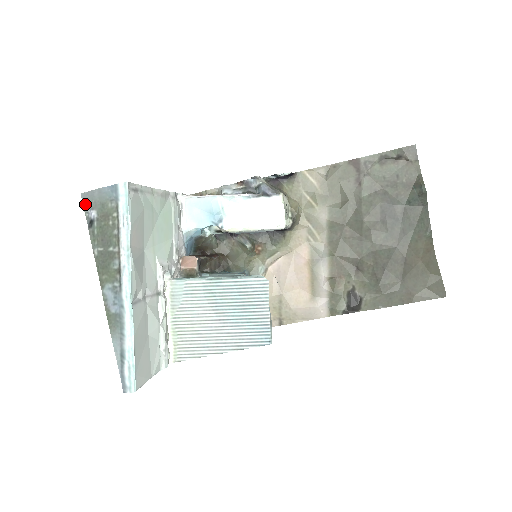
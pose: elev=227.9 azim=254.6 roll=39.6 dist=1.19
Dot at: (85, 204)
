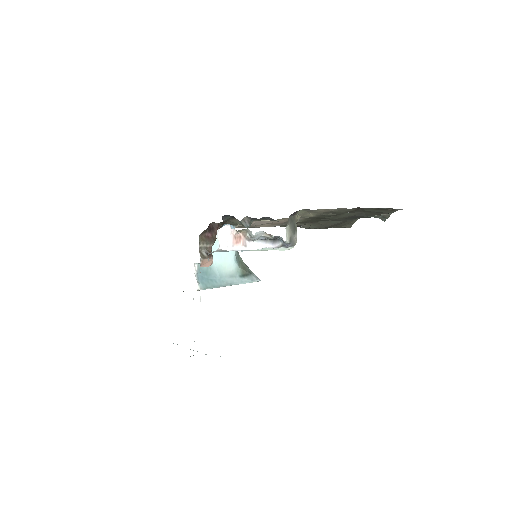
Dot at: occluded
